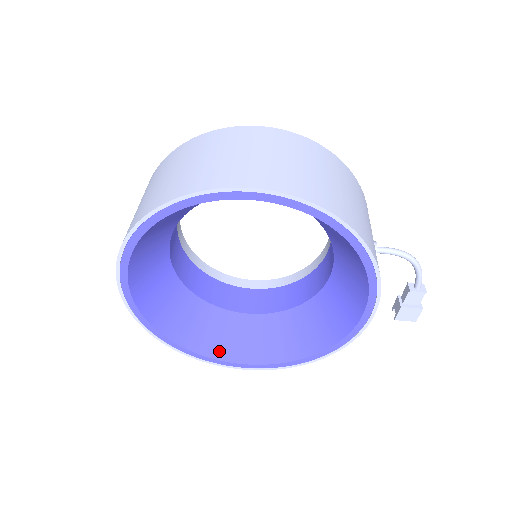
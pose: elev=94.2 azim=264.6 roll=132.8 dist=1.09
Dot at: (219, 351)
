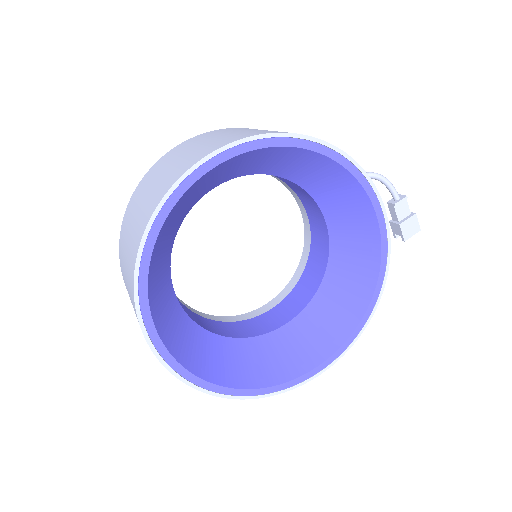
Dot at: (291, 370)
